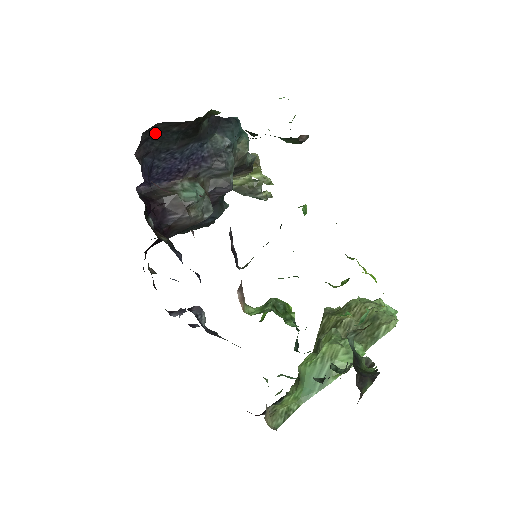
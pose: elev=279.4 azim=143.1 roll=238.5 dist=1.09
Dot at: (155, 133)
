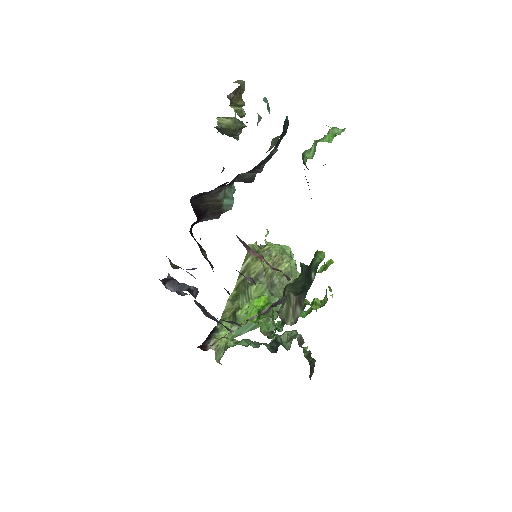
Dot at: occluded
